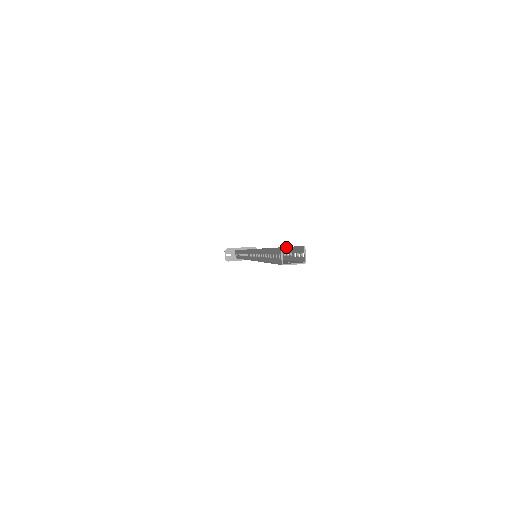
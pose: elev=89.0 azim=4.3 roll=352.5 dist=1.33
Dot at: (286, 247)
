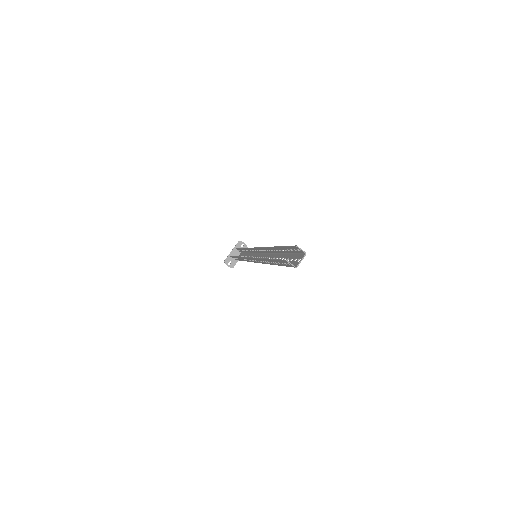
Dot at: (280, 247)
